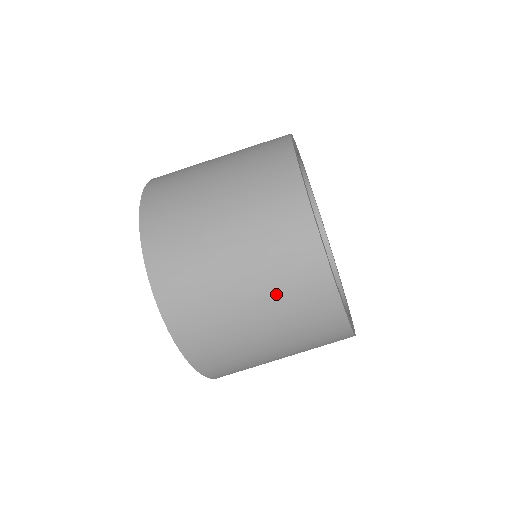
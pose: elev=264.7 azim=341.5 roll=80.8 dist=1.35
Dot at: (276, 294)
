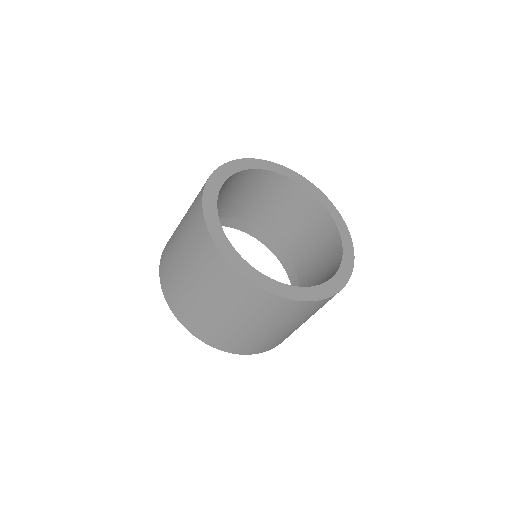
Dot at: (274, 320)
